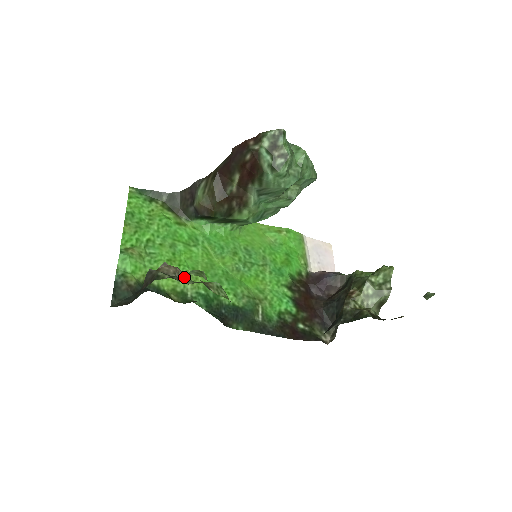
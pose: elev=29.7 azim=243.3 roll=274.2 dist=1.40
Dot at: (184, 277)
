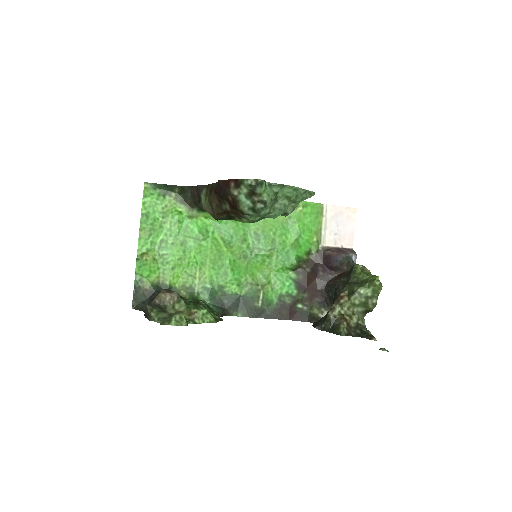
Dot at: (179, 301)
